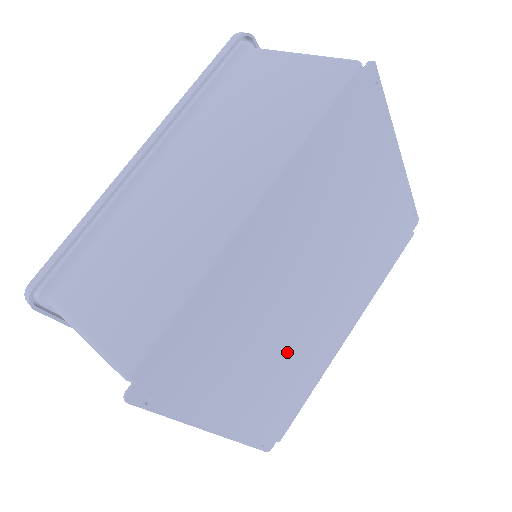
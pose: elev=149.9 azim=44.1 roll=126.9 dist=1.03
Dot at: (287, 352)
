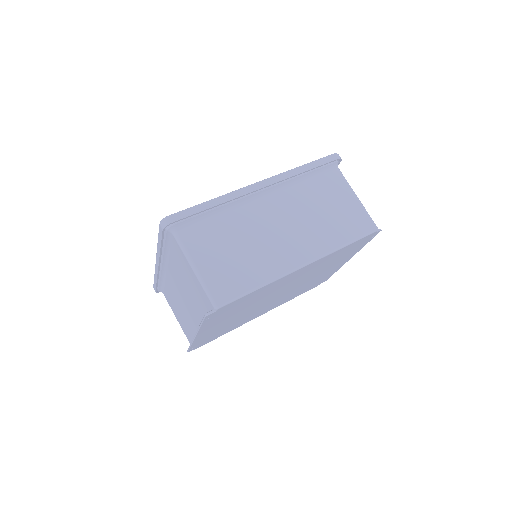
Dot at: occluded
